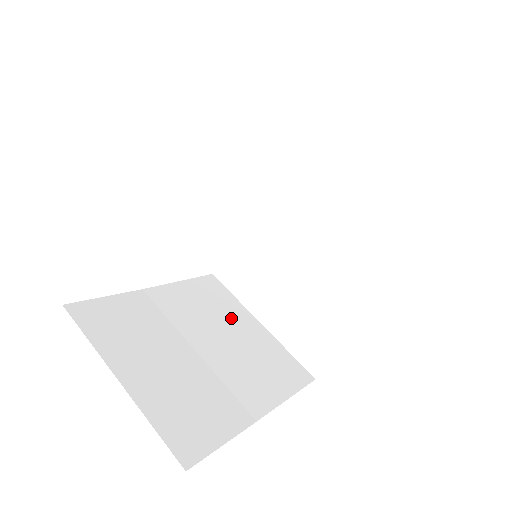
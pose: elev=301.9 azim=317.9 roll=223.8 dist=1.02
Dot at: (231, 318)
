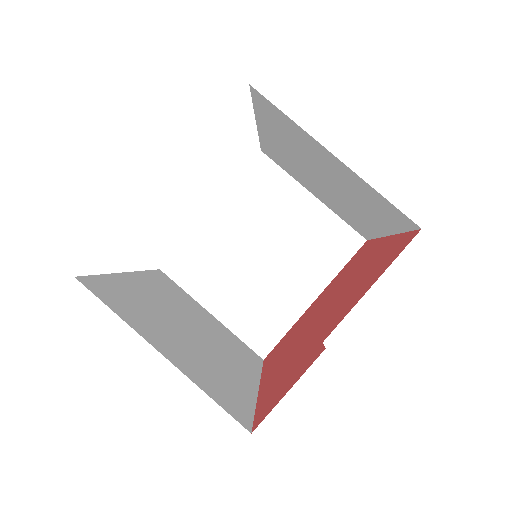
Dot at: (284, 206)
